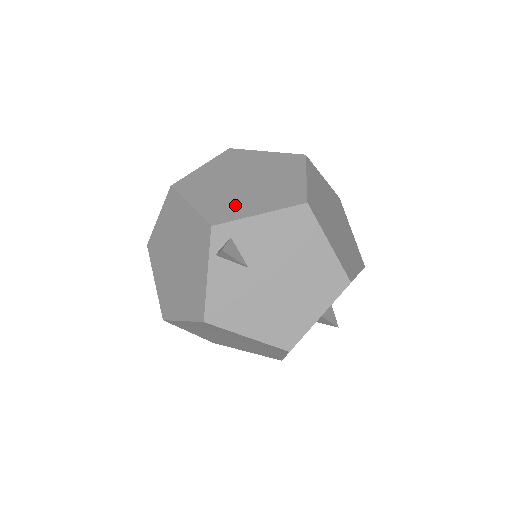
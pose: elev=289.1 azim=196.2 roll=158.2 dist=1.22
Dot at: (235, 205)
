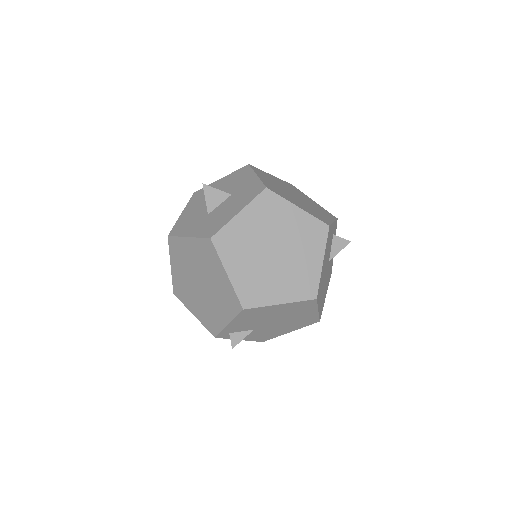
Dot at: (212, 315)
